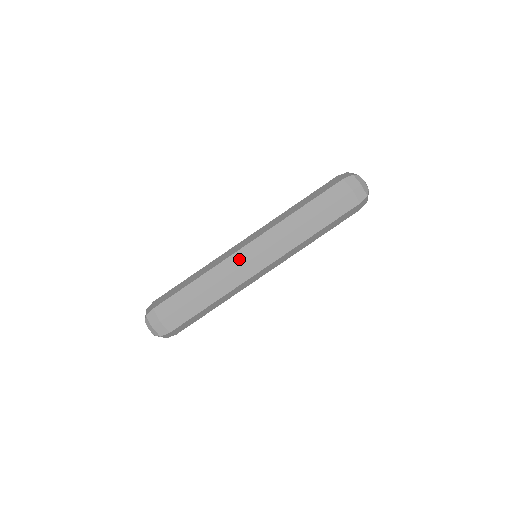
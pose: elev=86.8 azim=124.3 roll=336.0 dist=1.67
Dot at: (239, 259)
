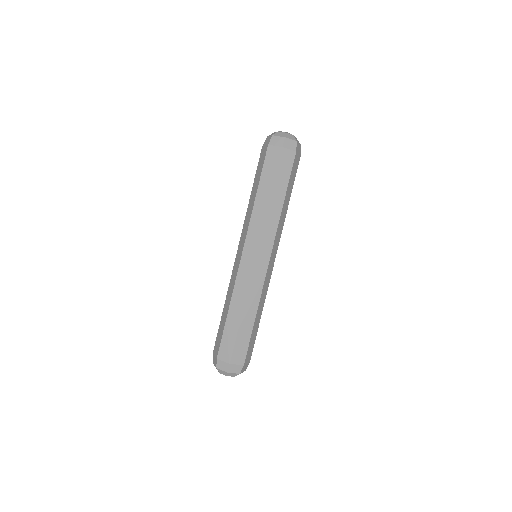
Dot at: (245, 270)
